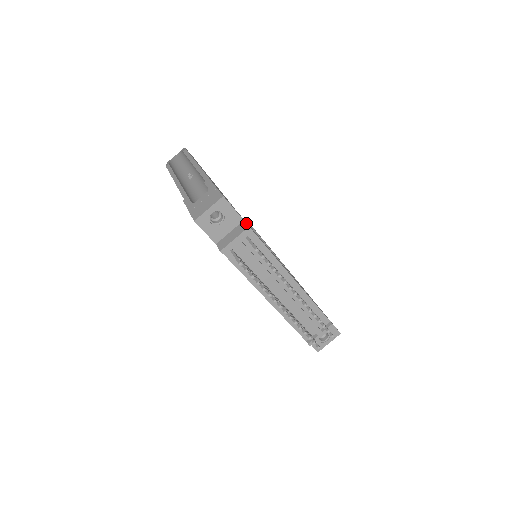
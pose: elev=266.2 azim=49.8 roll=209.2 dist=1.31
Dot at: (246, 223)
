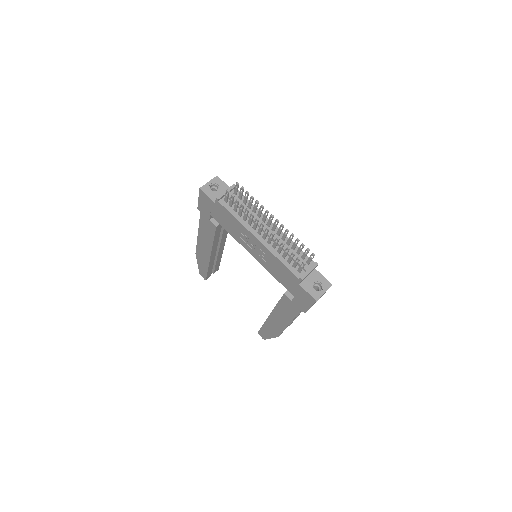
Dot at: occluded
